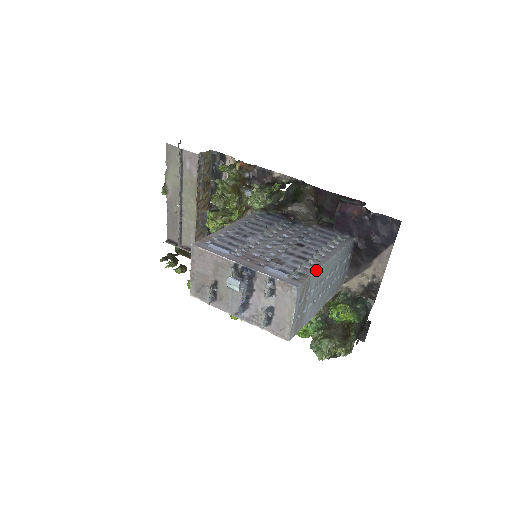
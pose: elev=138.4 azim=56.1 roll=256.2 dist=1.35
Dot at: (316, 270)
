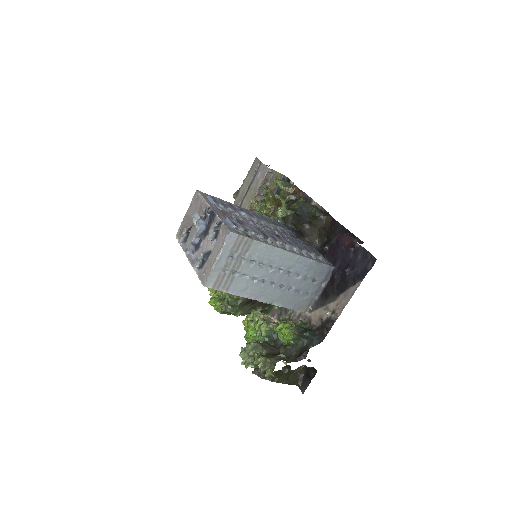
Dot at: (264, 243)
